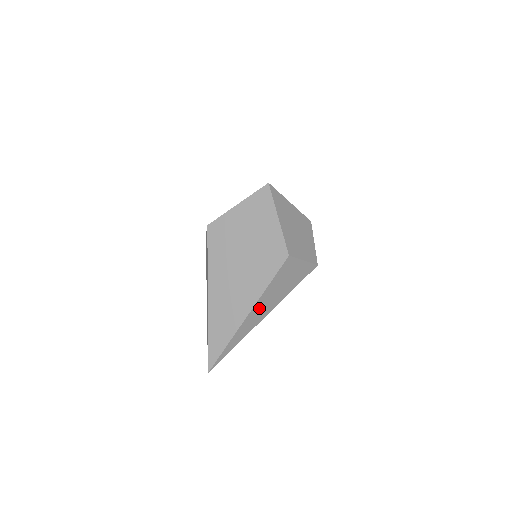
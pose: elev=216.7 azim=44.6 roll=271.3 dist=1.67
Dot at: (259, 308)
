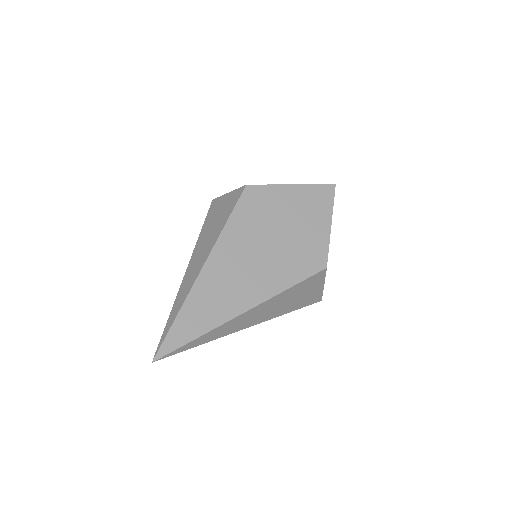
Dot at: (259, 310)
